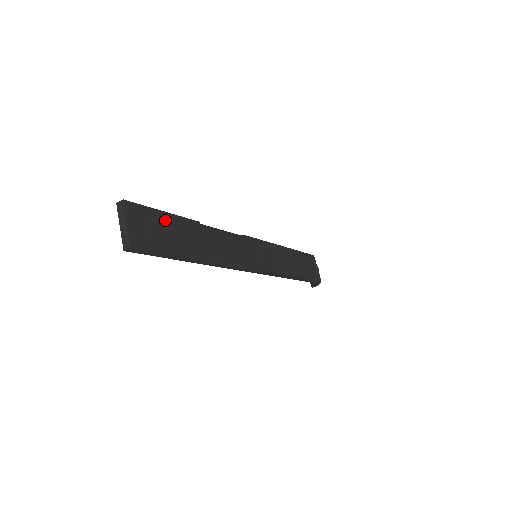
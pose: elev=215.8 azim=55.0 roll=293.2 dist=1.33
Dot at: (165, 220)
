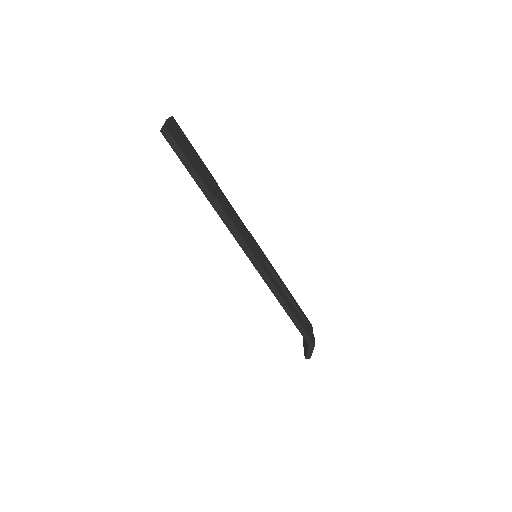
Dot at: (194, 153)
